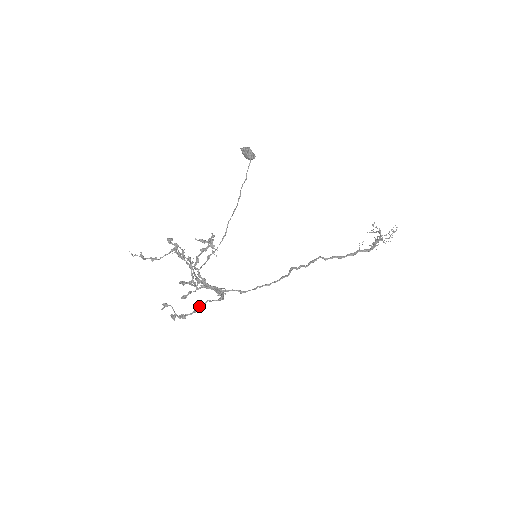
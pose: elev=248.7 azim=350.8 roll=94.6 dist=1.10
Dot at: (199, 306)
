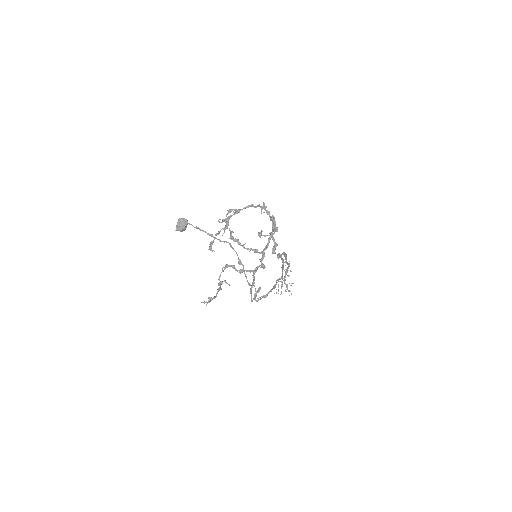
Dot at: (271, 217)
